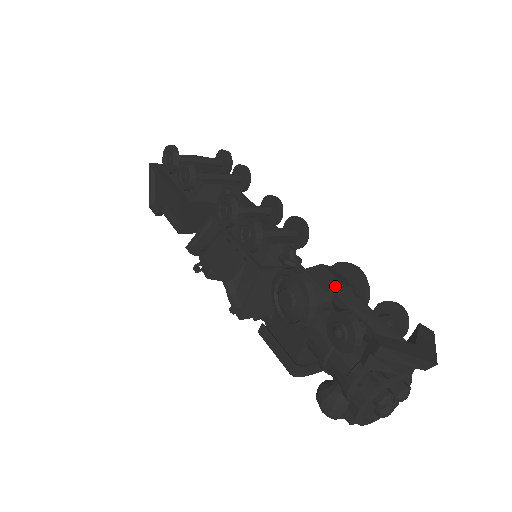
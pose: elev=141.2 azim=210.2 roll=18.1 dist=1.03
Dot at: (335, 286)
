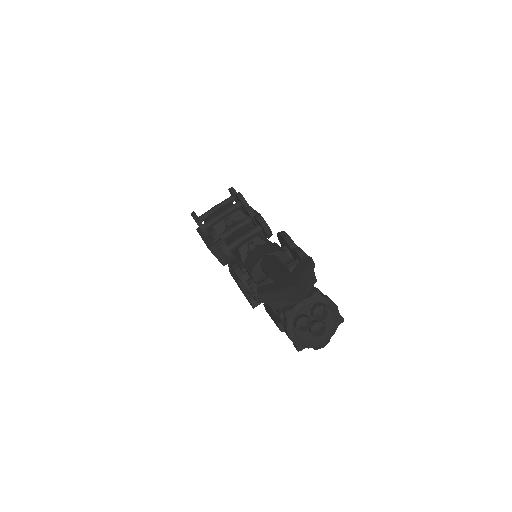
Dot at: (258, 260)
